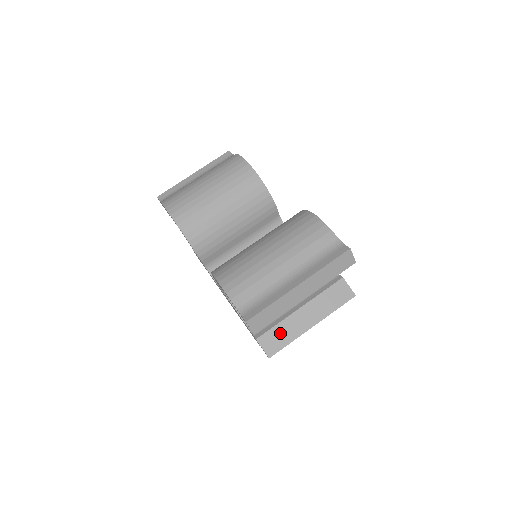
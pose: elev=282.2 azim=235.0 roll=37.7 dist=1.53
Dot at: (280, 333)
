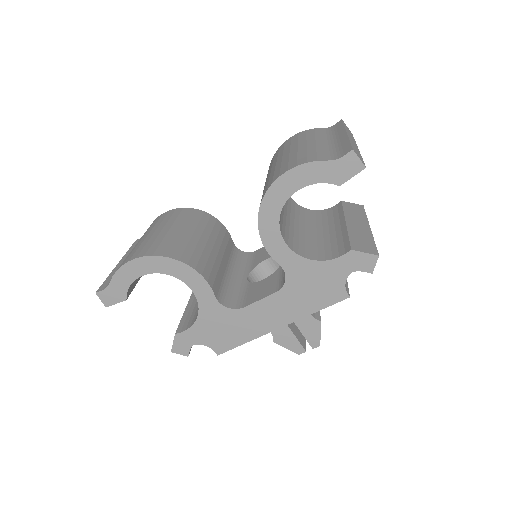
Dot at: (359, 239)
